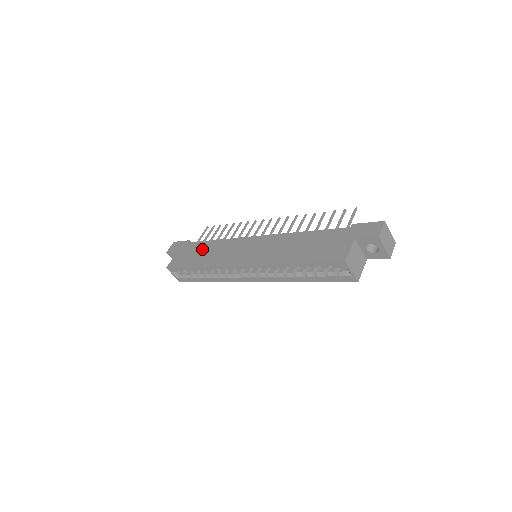
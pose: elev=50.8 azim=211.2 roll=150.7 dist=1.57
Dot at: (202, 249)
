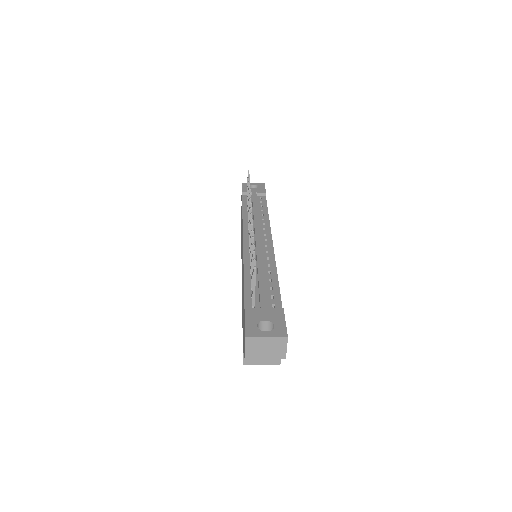
Dot at: occluded
